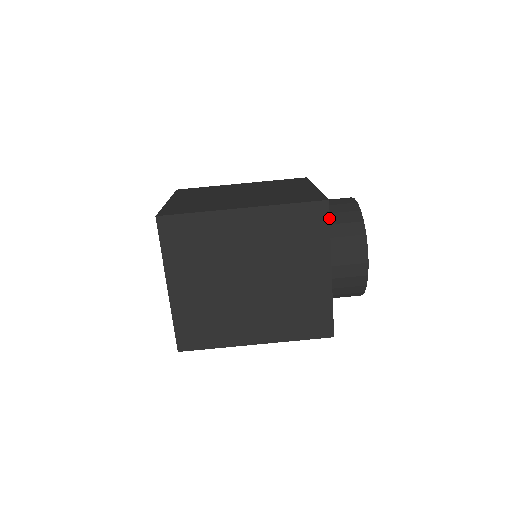
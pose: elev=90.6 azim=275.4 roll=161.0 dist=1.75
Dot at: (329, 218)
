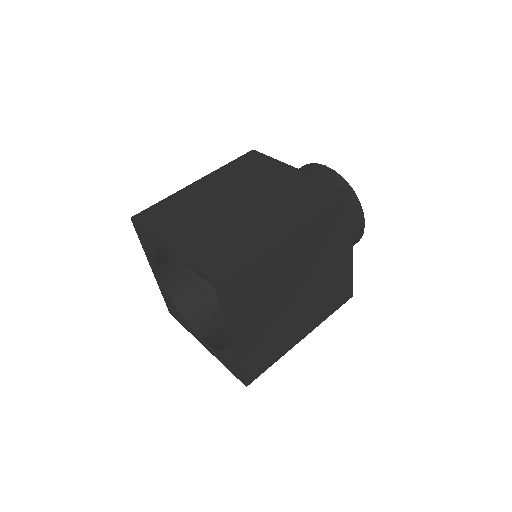
Dot at: (352, 207)
